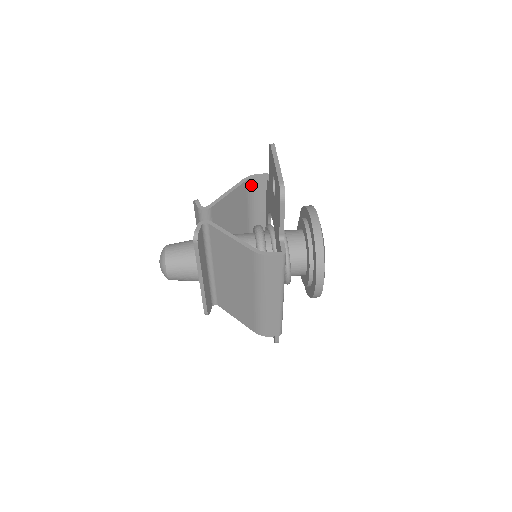
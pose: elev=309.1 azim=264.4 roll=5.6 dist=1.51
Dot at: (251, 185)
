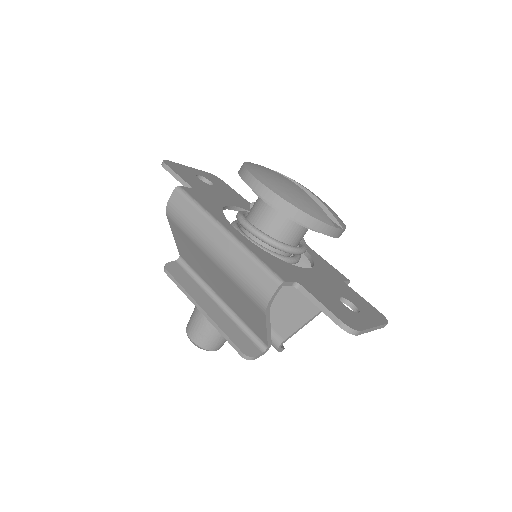
Dot at: (261, 296)
